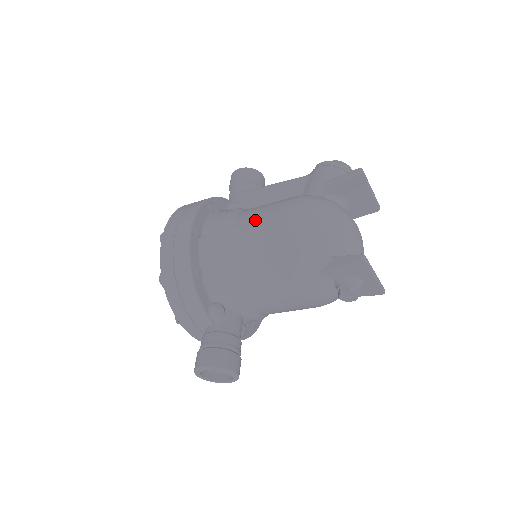
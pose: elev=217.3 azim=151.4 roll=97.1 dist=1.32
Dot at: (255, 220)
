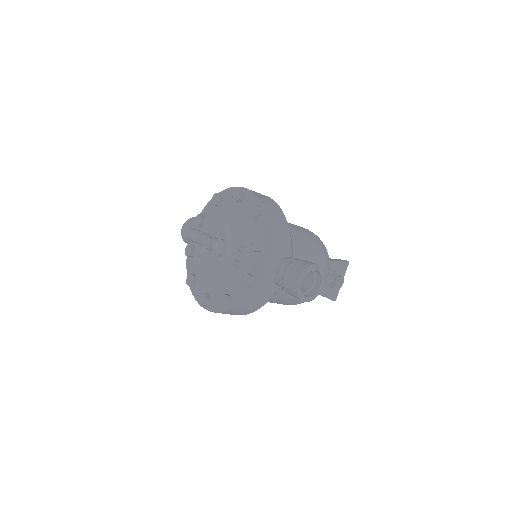
Dot at: occluded
